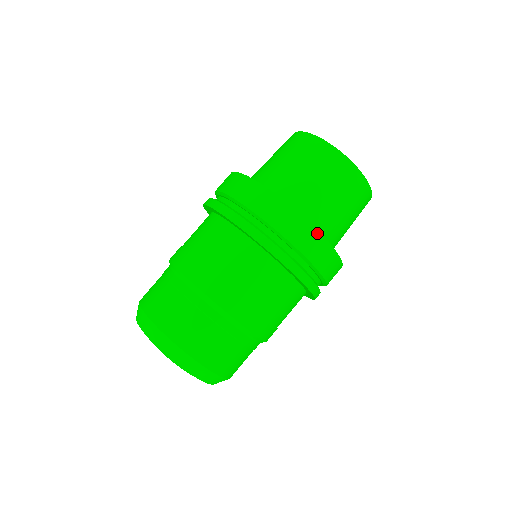
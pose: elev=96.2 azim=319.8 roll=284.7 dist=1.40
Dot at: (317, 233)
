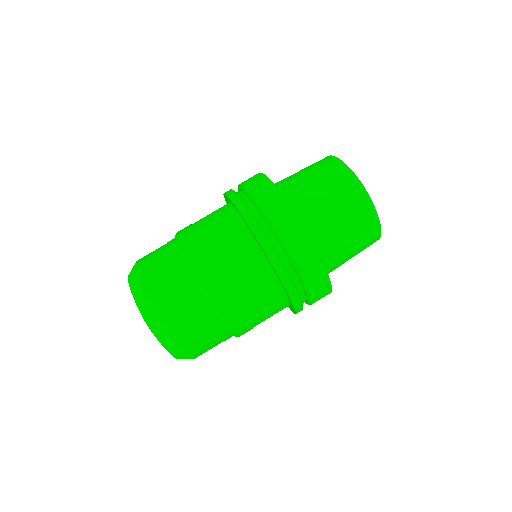
Dot at: (327, 279)
